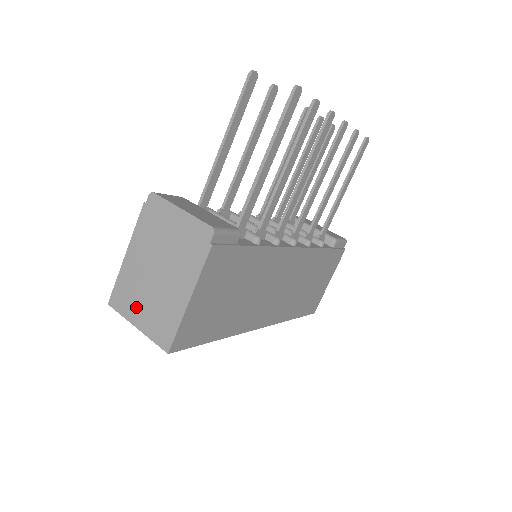
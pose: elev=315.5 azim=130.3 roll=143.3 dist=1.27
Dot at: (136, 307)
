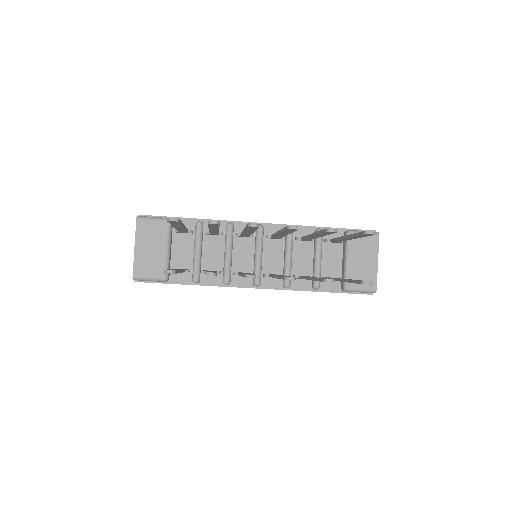
Dot at: occluded
